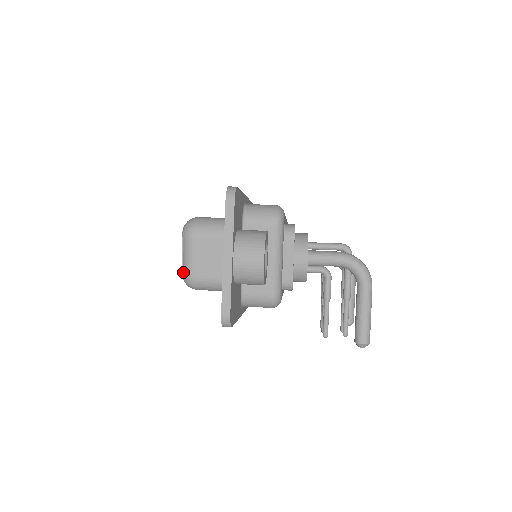
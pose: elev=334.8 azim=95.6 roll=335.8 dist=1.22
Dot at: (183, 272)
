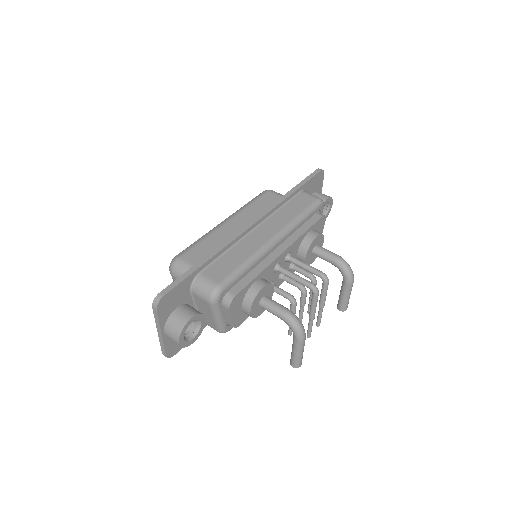
Dot at: occluded
